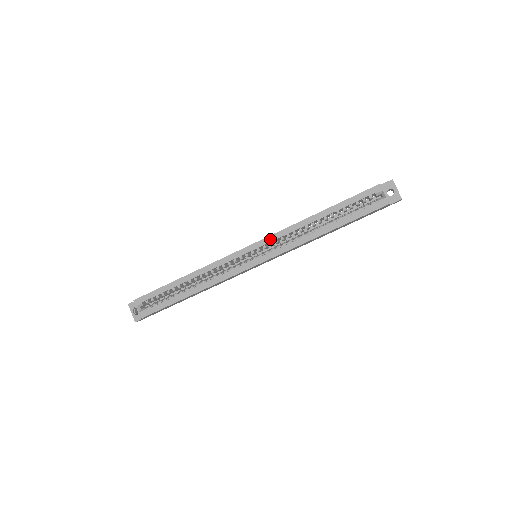
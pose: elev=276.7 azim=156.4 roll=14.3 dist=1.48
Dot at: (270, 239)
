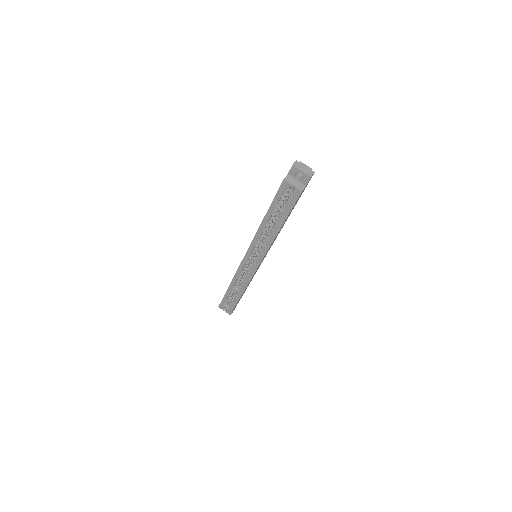
Dot at: (251, 248)
